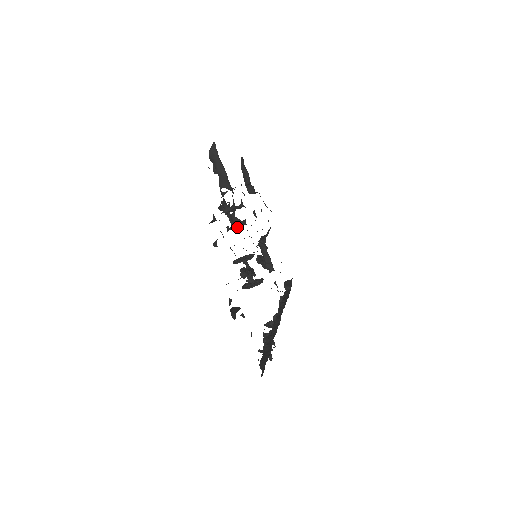
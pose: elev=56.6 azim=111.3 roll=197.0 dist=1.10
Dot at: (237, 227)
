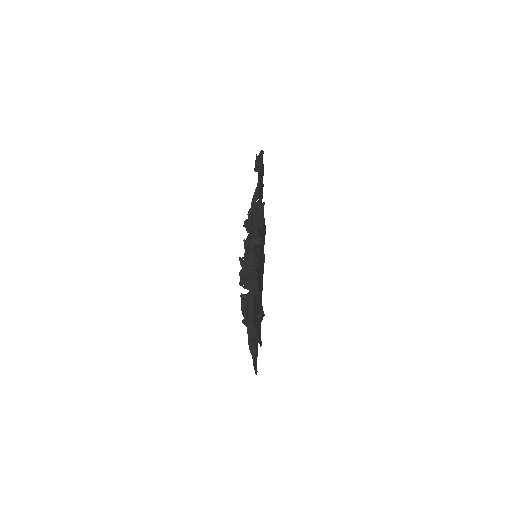
Dot at: occluded
